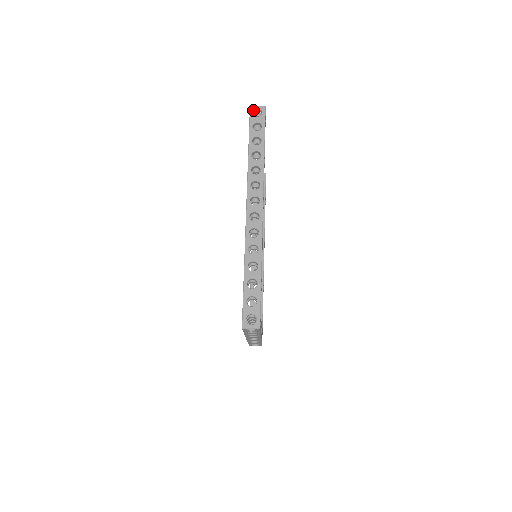
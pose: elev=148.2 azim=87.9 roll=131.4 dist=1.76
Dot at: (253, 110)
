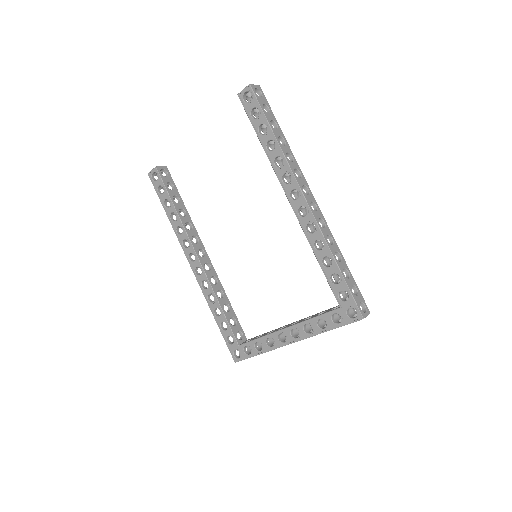
Dot at: (254, 89)
